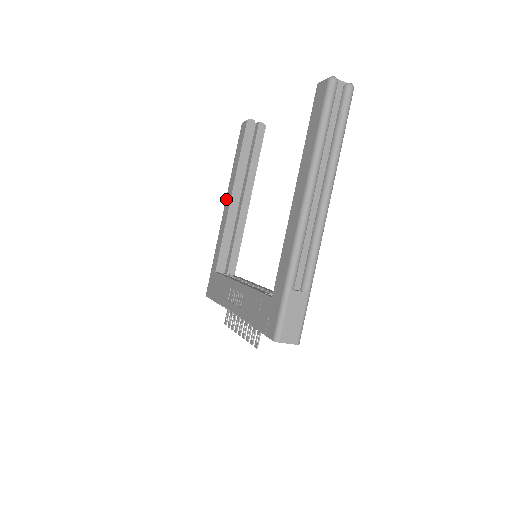
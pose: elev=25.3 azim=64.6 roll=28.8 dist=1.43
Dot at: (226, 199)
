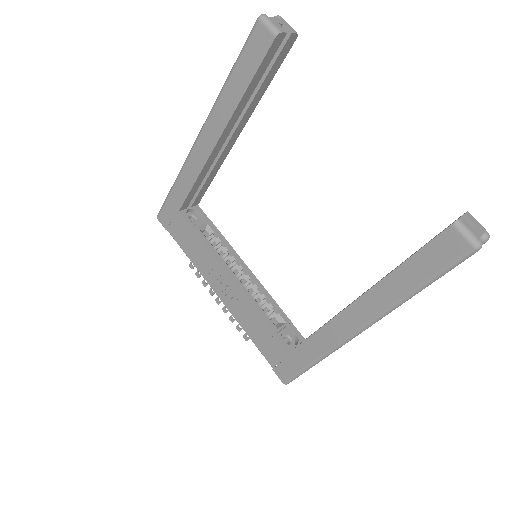
Dot at: (205, 128)
